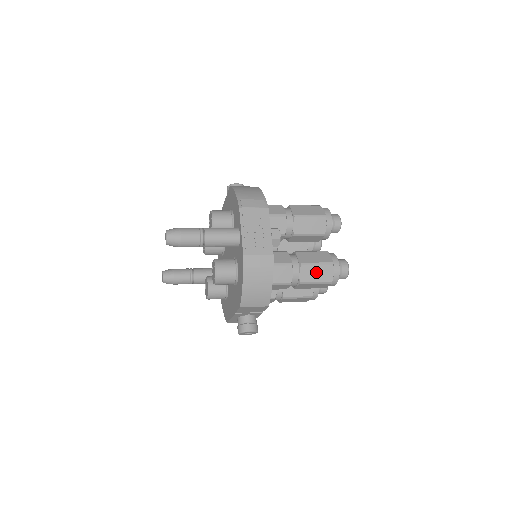
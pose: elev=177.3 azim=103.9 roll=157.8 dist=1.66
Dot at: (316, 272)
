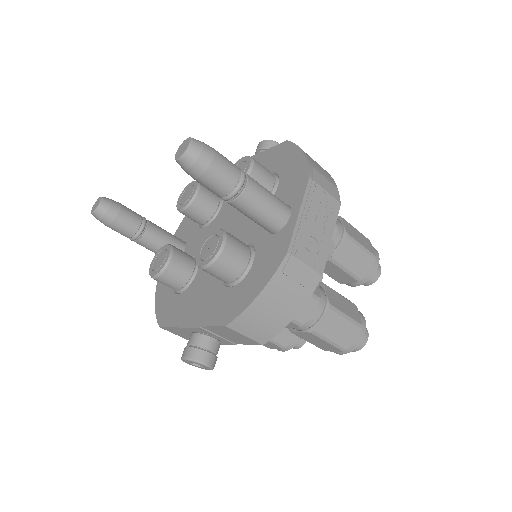
Dot at: (339, 327)
